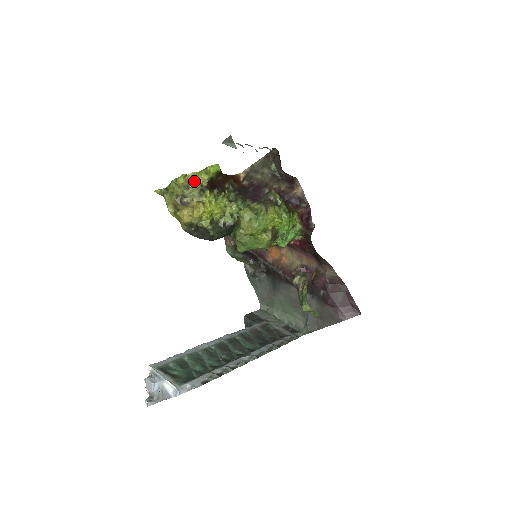
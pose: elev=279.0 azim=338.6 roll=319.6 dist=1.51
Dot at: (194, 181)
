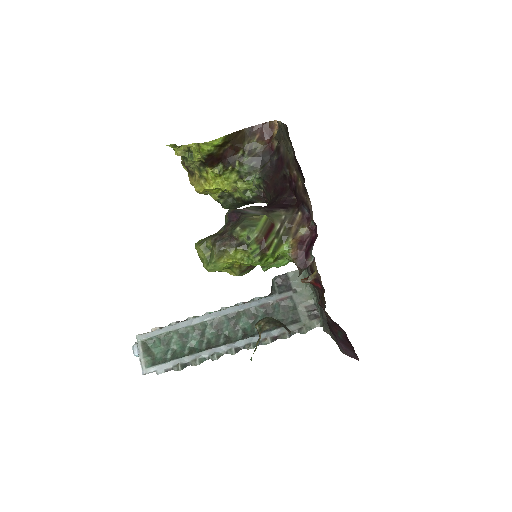
Dot at: (192, 153)
